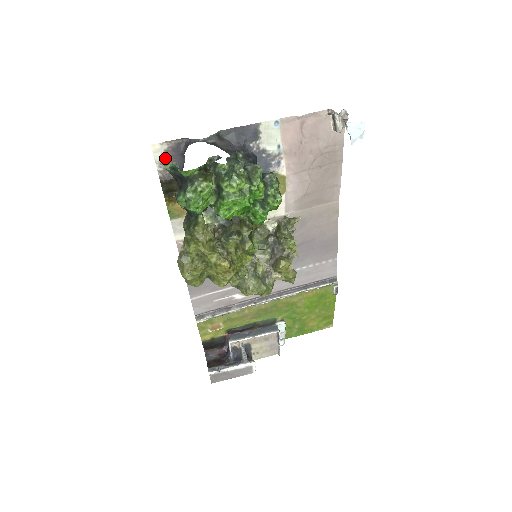
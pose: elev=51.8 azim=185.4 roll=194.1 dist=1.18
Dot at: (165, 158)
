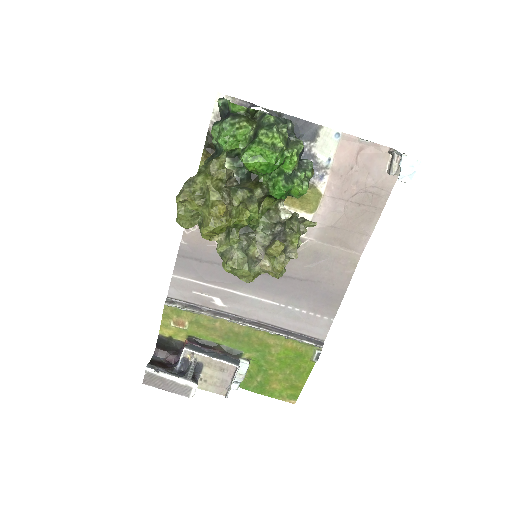
Dot at: occluded
